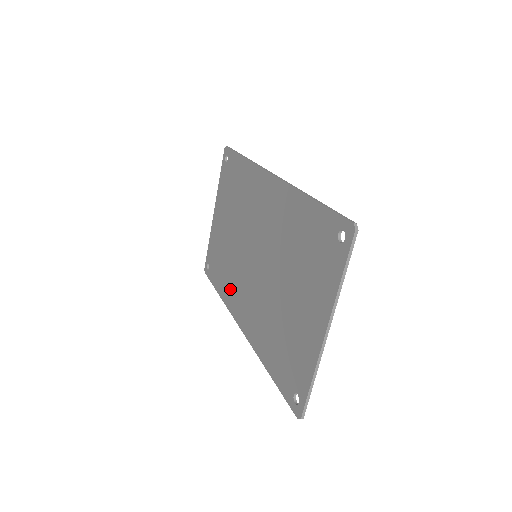
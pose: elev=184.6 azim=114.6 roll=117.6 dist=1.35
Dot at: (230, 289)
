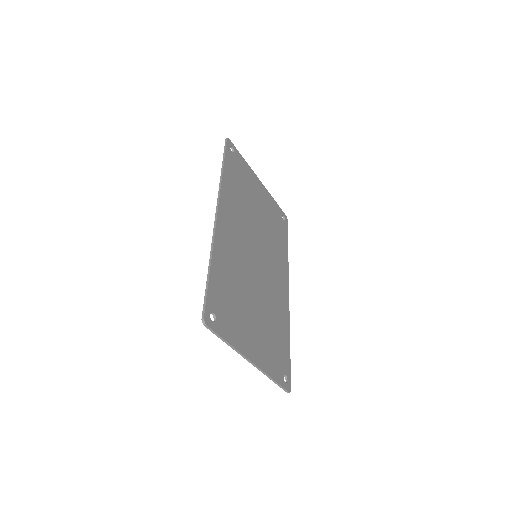
Dot at: occluded
